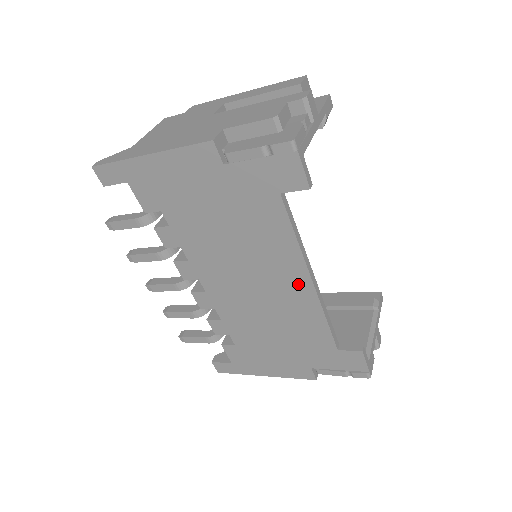
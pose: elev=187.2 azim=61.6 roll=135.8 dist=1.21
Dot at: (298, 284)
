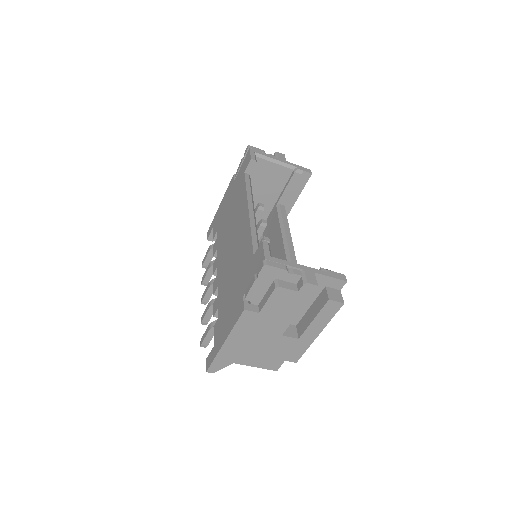
Dot at: (244, 219)
